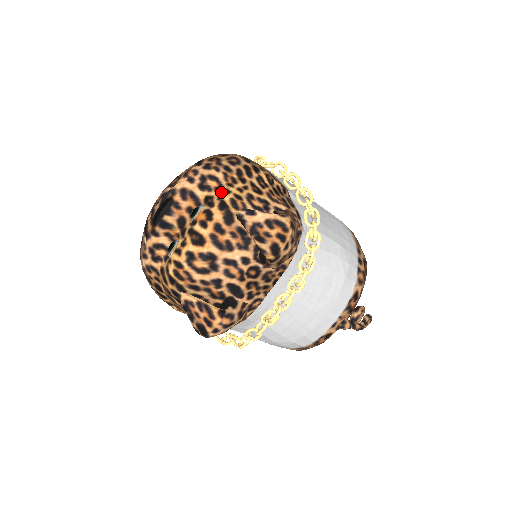
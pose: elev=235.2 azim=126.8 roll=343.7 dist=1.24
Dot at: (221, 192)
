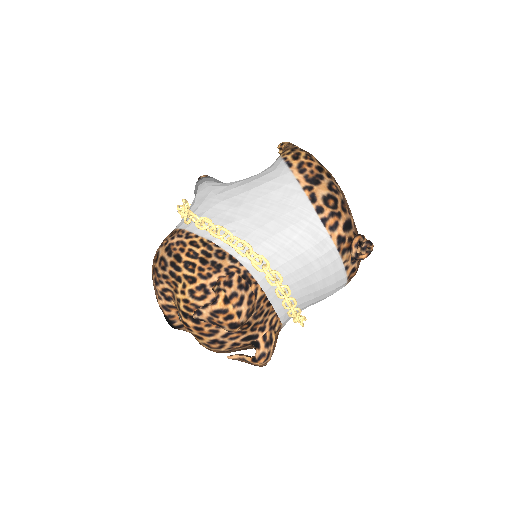
Dot at: (176, 302)
